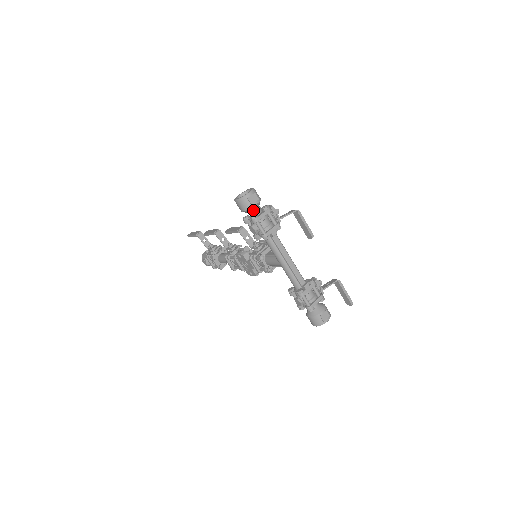
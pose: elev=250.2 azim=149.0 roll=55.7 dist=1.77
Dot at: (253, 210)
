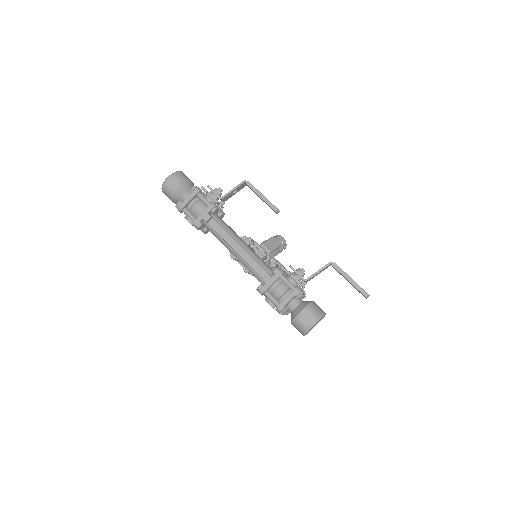
Dot at: (180, 197)
